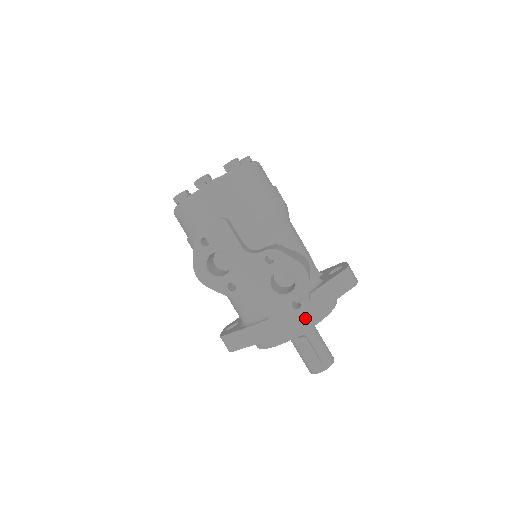
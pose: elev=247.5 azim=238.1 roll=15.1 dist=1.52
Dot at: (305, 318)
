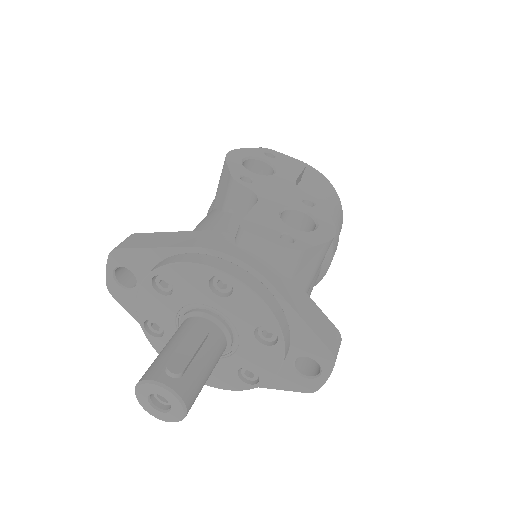
Dot at: (266, 274)
